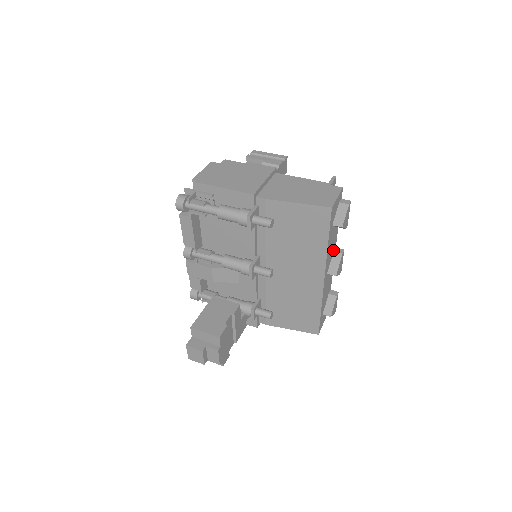
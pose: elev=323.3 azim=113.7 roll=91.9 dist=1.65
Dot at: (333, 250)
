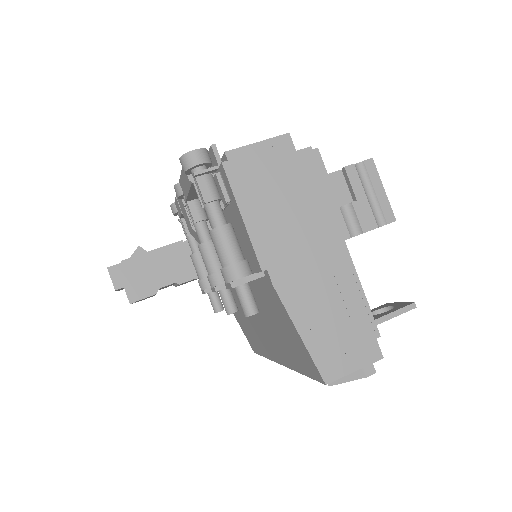
Dot at: occluded
